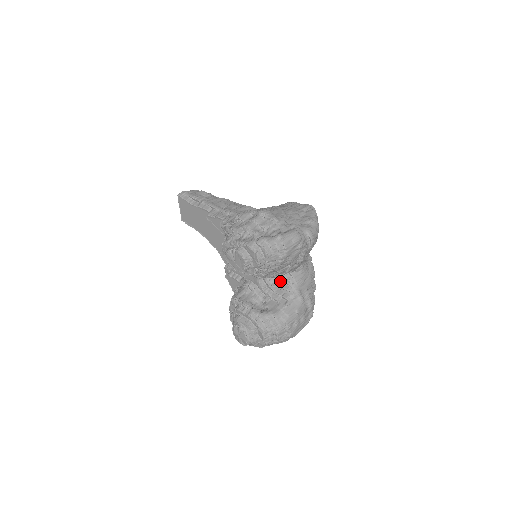
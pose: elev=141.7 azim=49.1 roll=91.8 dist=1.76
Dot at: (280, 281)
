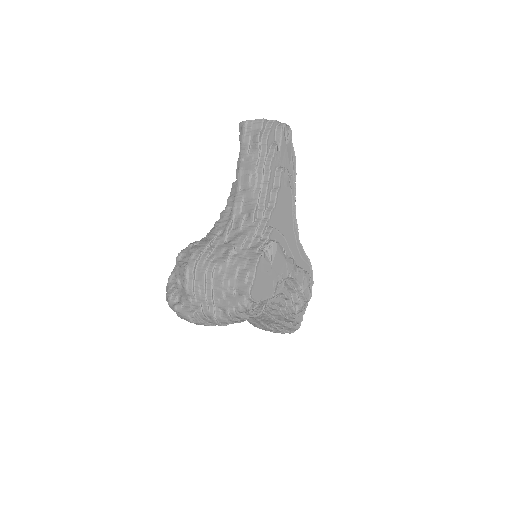
Dot at: occluded
